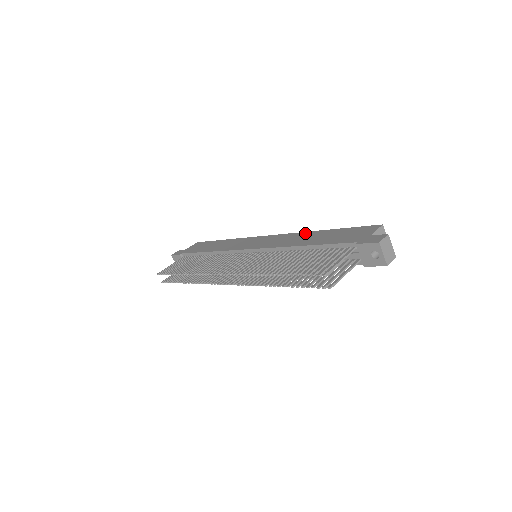
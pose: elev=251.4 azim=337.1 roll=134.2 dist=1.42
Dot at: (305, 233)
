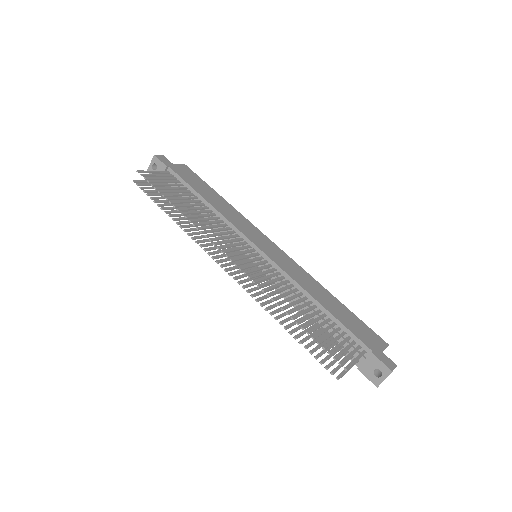
Dot at: (317, 282)
